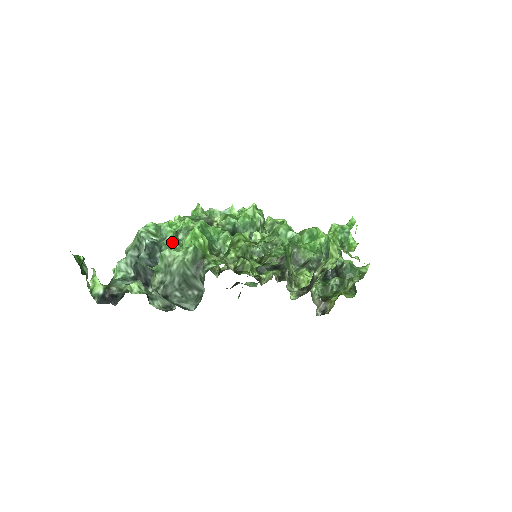
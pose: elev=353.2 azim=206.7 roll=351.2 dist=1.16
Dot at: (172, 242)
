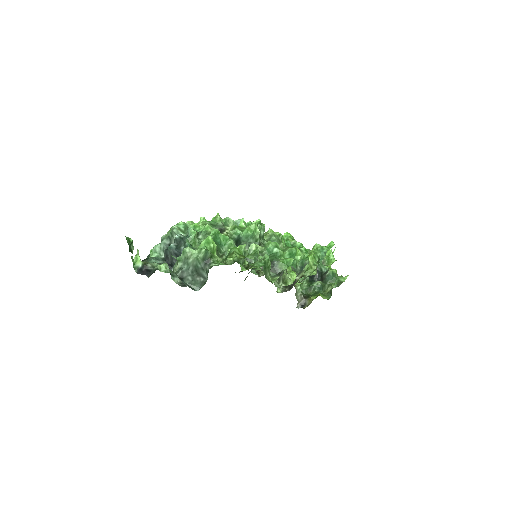
Dot at: (193, 240)
